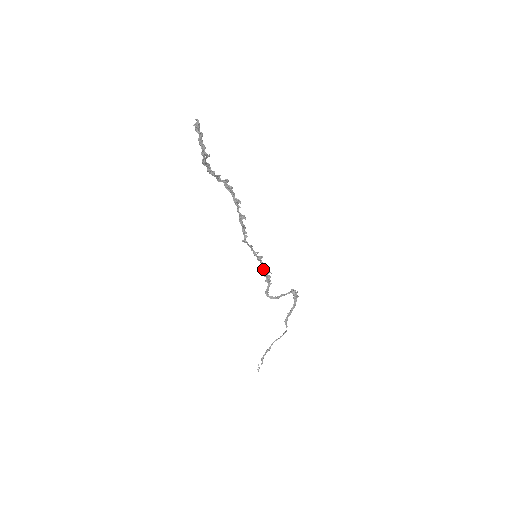
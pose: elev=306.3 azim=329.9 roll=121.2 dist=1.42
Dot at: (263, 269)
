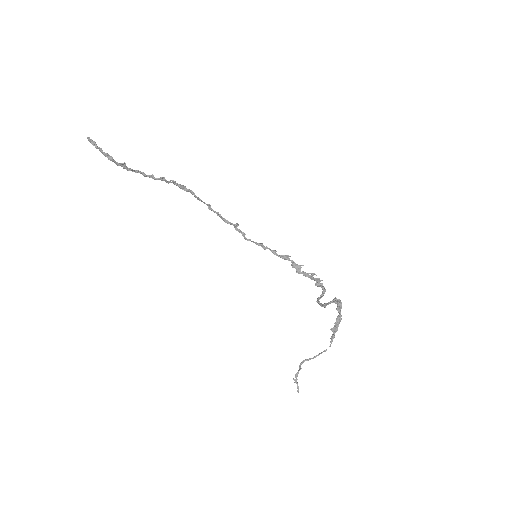
Dot at: (298, 270)
